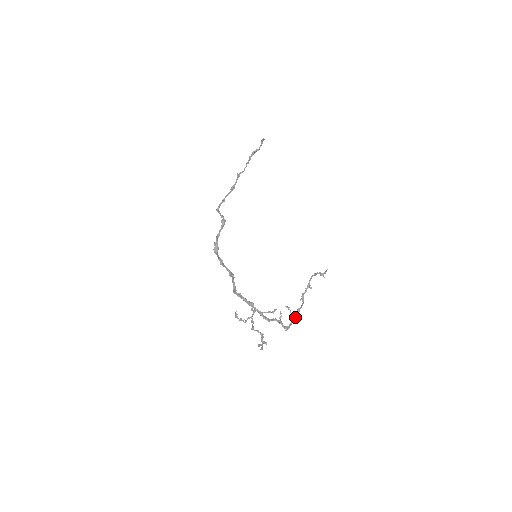
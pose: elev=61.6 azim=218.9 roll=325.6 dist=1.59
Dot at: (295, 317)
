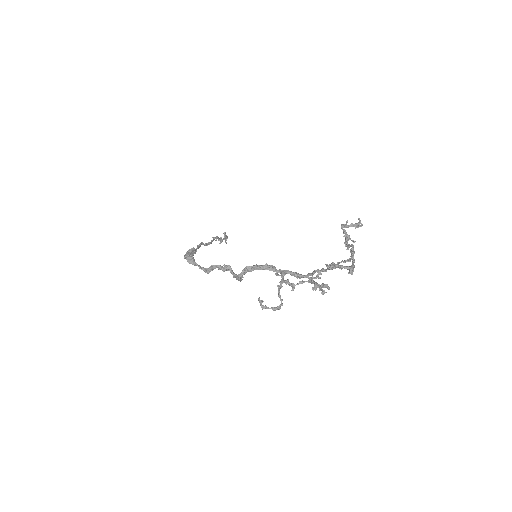
Dot at: (353, 258)
